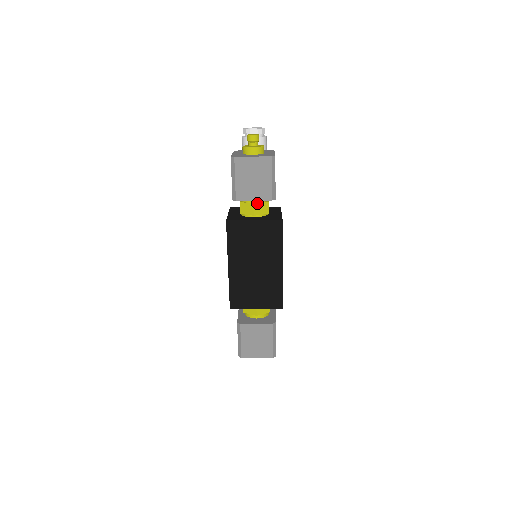
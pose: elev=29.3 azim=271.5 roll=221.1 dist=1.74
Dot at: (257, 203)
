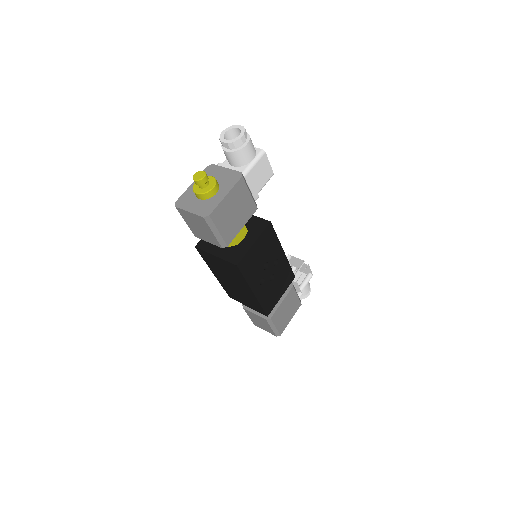
Dot at: occluded
